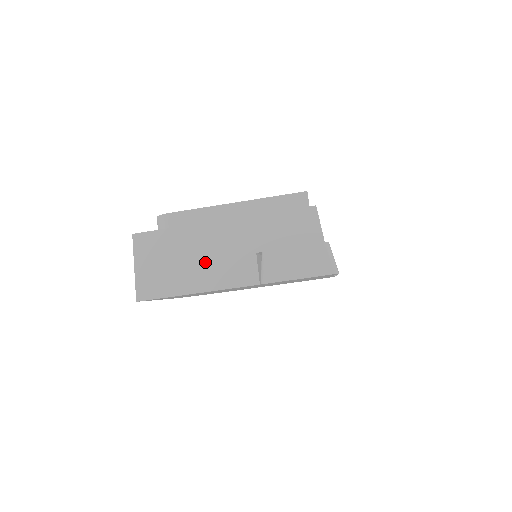
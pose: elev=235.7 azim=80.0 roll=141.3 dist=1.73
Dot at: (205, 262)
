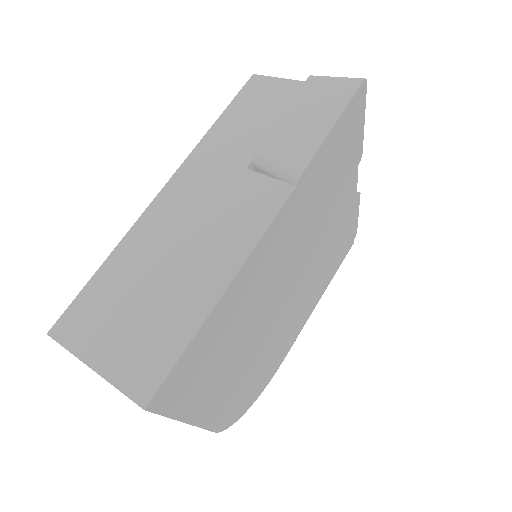
Dot at: (192, 246)
